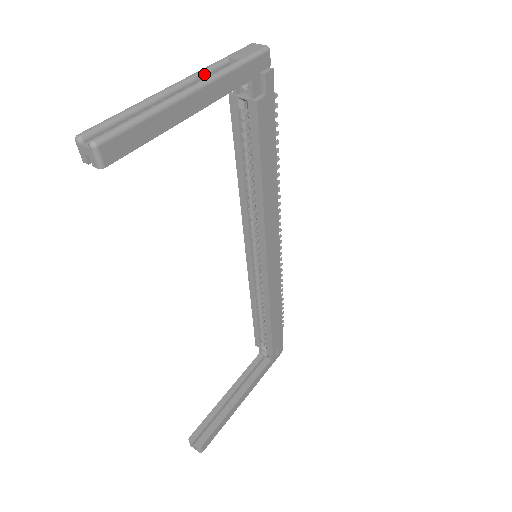
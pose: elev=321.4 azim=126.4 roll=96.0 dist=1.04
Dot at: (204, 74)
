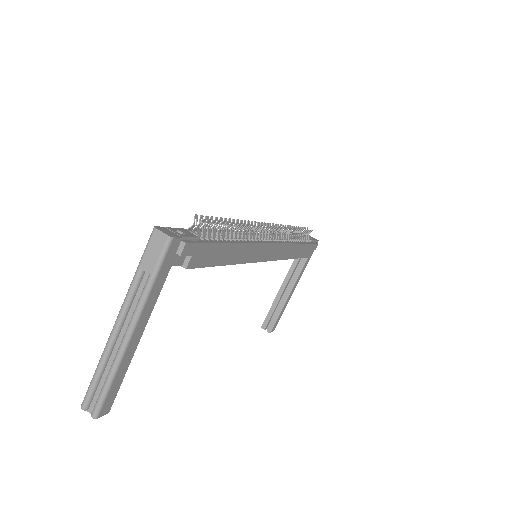
Dot at: (131, 301)
